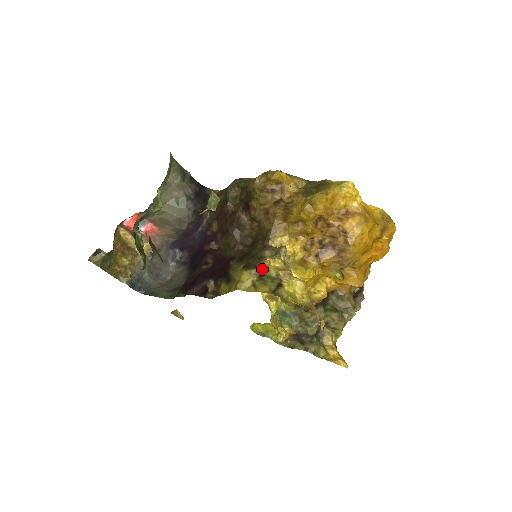
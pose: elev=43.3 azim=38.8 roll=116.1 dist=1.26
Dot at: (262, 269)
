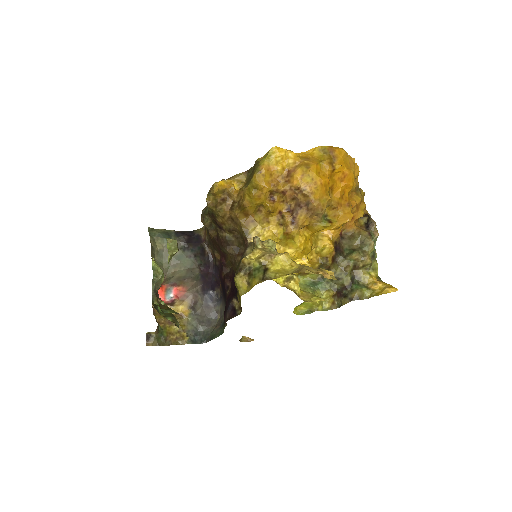
Dot at: (247, 267)
